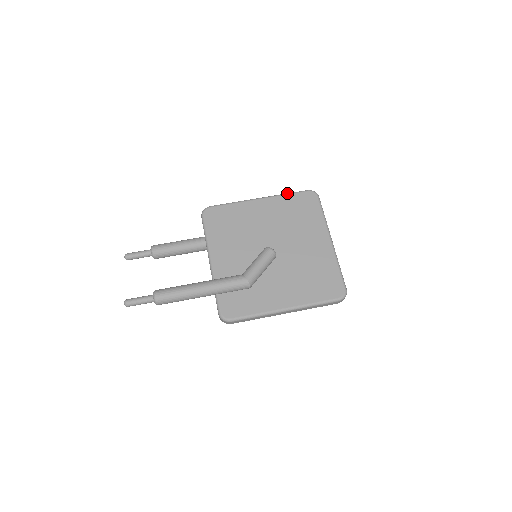
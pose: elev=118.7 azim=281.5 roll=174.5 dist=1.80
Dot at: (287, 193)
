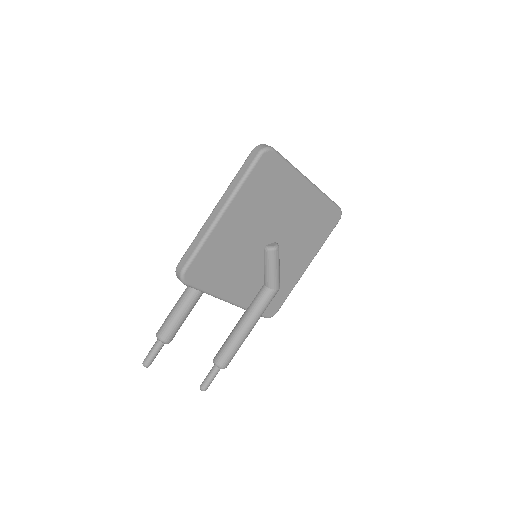
Dot at: (243, 179)
